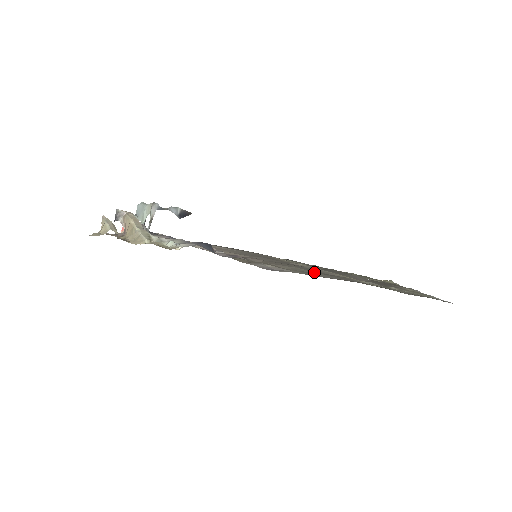
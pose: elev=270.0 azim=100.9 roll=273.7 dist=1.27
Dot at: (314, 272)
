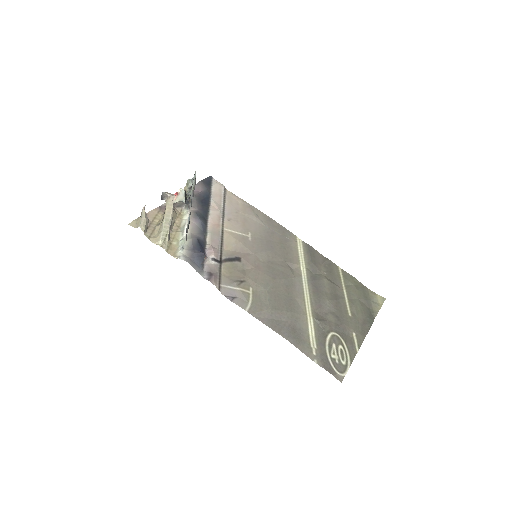
Dot at: (269, 304)
